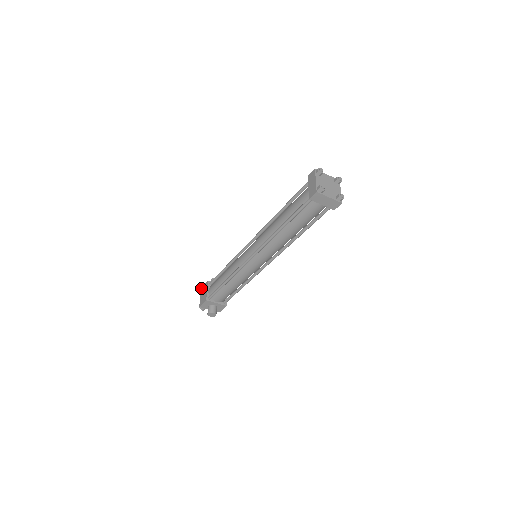
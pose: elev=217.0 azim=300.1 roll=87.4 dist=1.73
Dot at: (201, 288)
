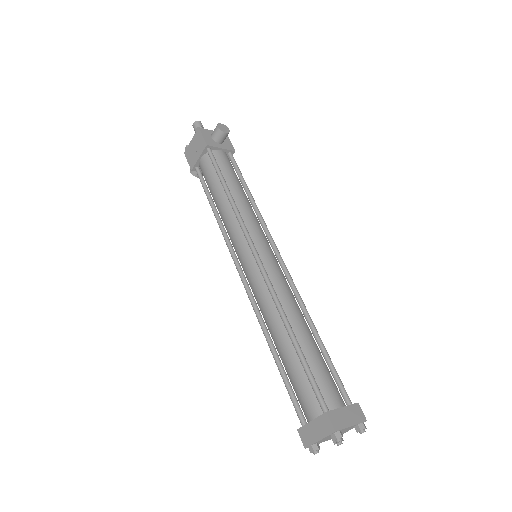
Dot at: (198, 129)
